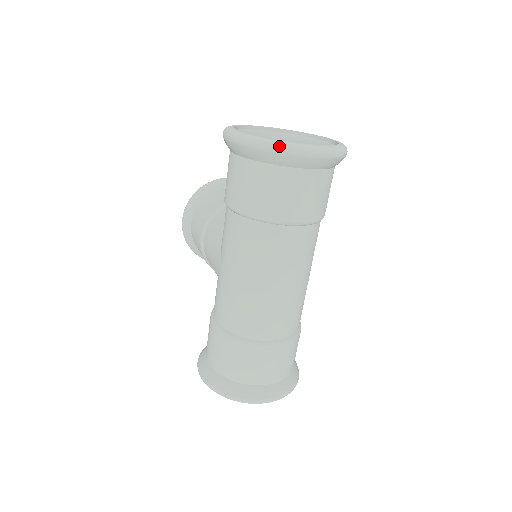
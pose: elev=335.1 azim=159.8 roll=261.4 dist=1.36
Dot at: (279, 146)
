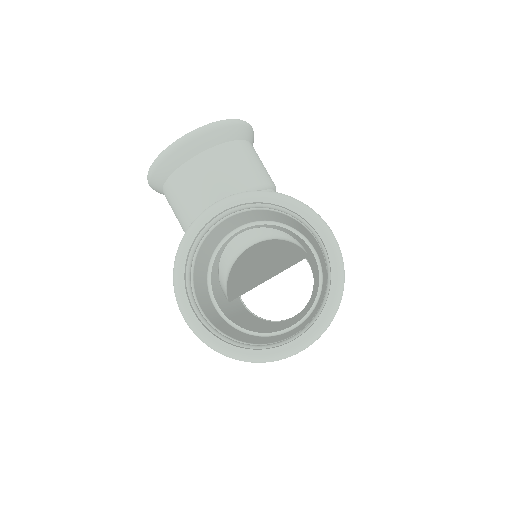
Dot at: (256, 362)
